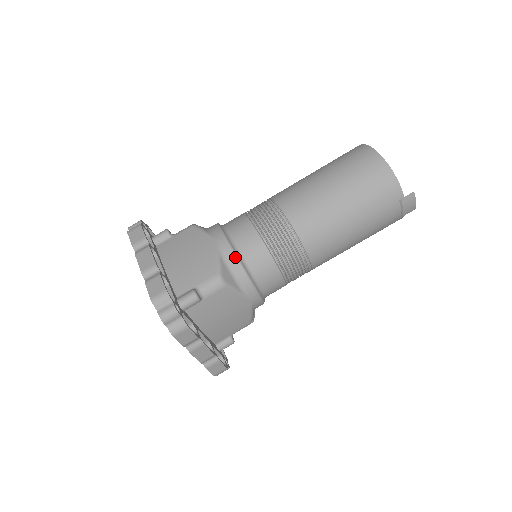
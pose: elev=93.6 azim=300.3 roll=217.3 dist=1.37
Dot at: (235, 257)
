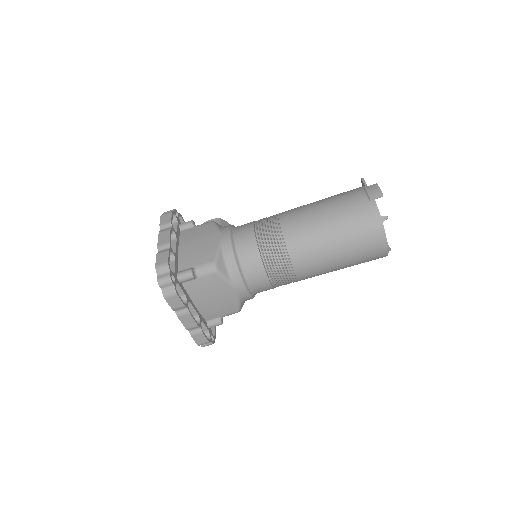
Dot at: (251, 298)
